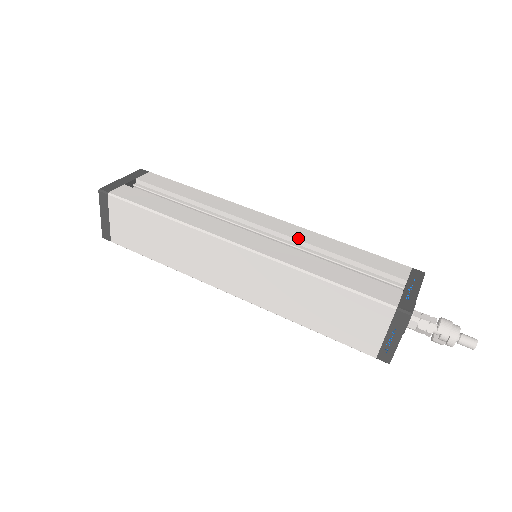
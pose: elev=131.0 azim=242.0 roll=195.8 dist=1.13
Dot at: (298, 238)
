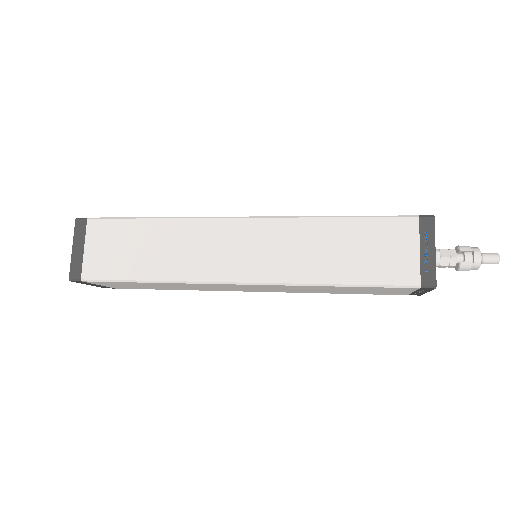
Dot at: occluded
